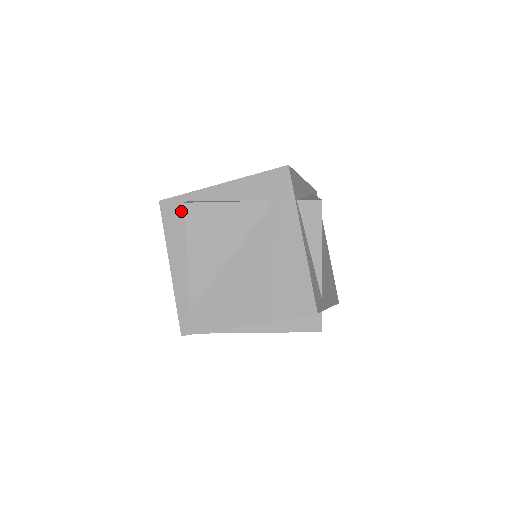
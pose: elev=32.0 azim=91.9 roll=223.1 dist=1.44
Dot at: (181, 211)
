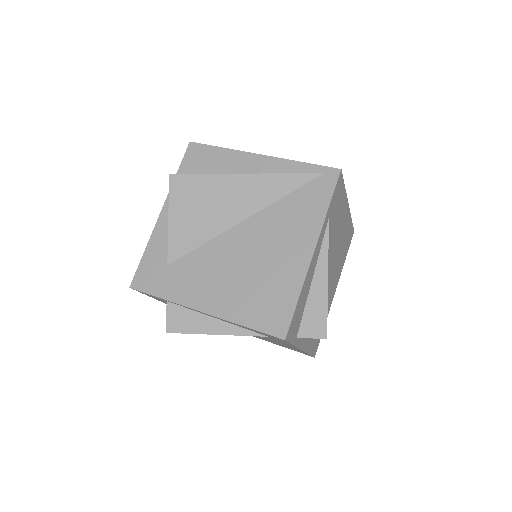
Dot at: occluded
